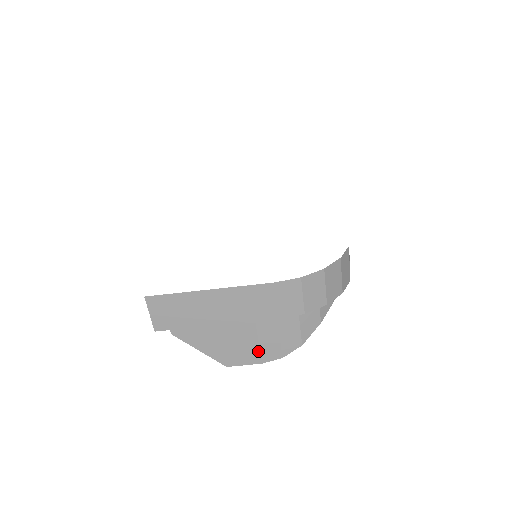
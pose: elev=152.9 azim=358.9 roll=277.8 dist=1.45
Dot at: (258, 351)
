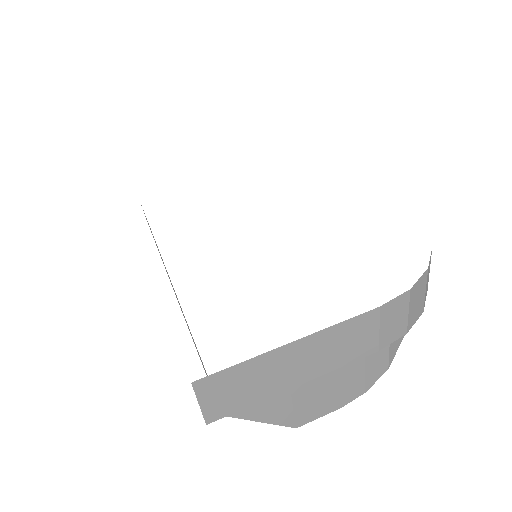
Dot at: (338, 395)
